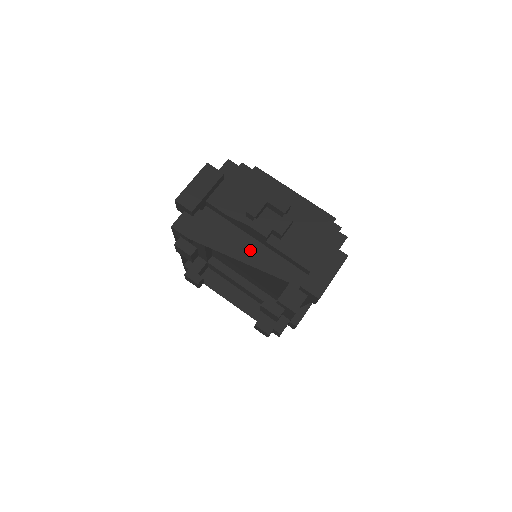
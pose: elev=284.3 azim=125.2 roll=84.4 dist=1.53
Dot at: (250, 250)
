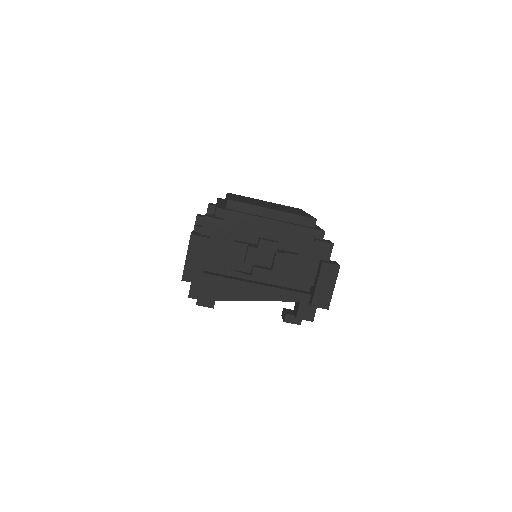
Dot at: (259, 289)
